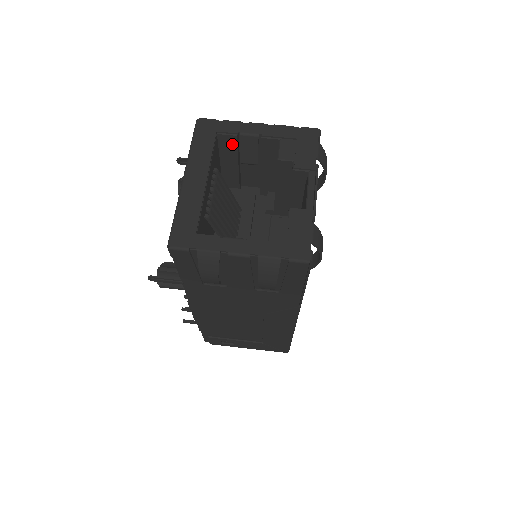
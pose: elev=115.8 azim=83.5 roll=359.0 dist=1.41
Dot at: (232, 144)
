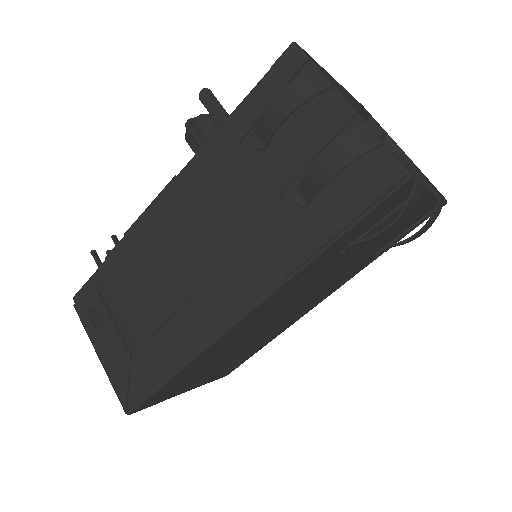
Dot at: occluded
